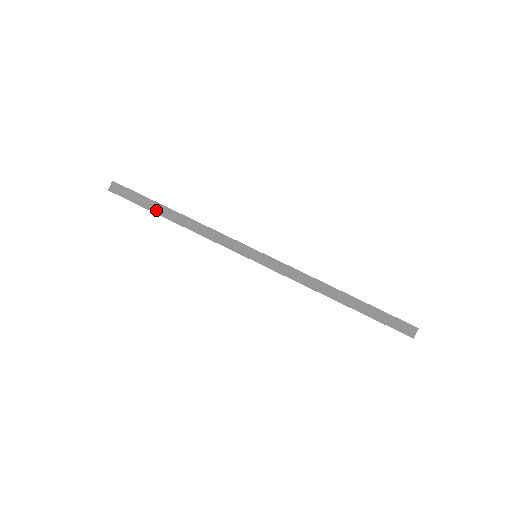
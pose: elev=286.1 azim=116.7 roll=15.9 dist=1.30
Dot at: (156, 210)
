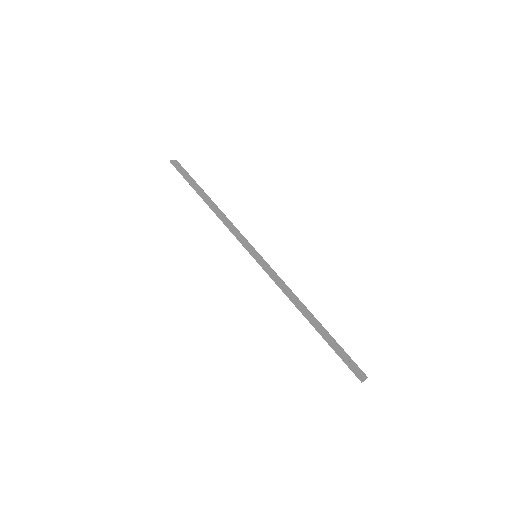
Dot at: (197, 189)
